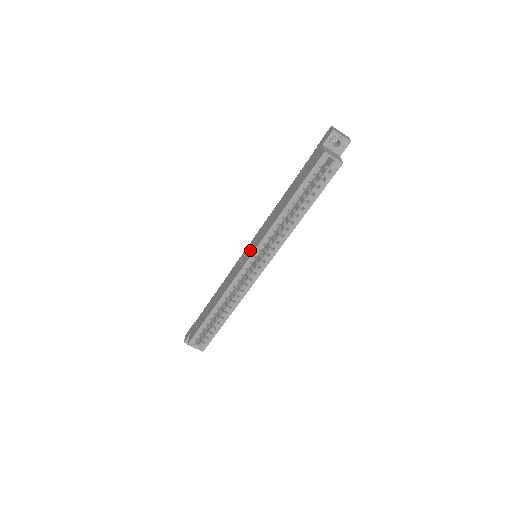
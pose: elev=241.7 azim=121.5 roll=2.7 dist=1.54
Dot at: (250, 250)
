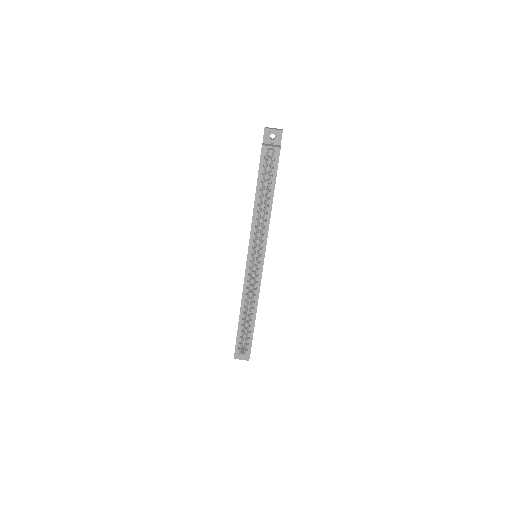
Dot at: occluded
